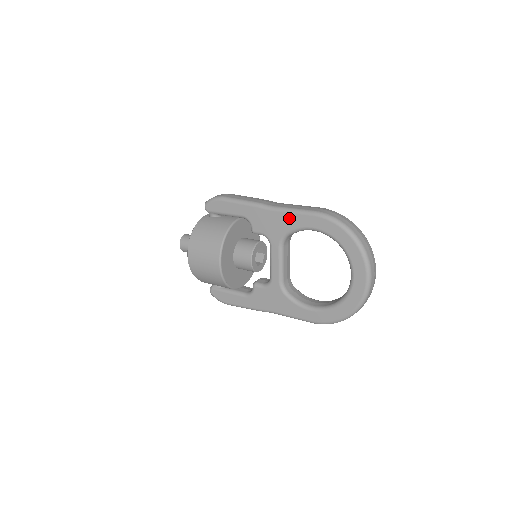
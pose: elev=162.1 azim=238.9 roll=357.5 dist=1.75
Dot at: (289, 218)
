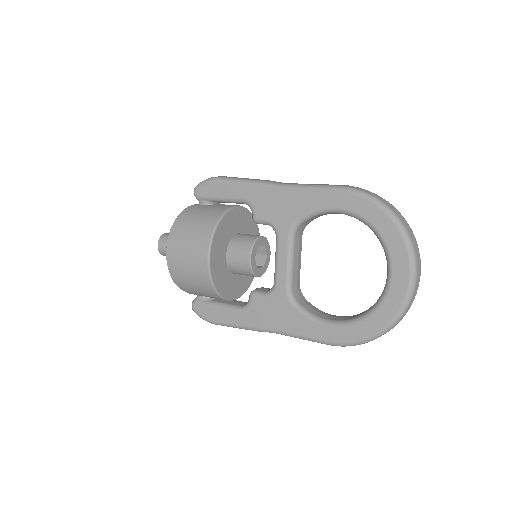
Dot at: (304, 197)
